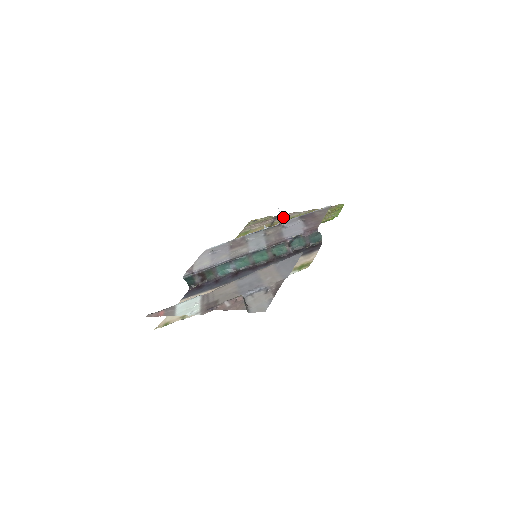
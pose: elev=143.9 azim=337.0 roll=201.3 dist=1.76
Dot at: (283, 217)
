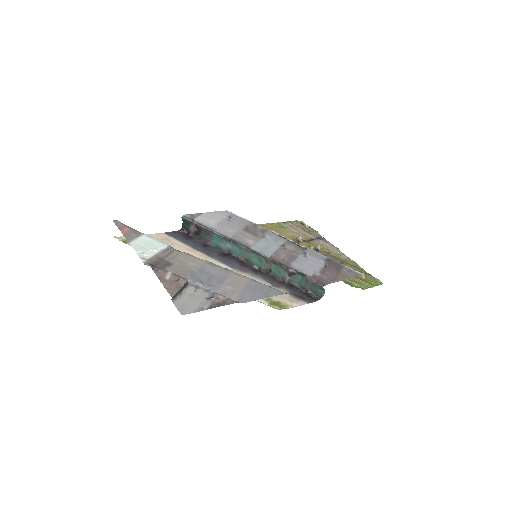
Dot at: (325, 244)
